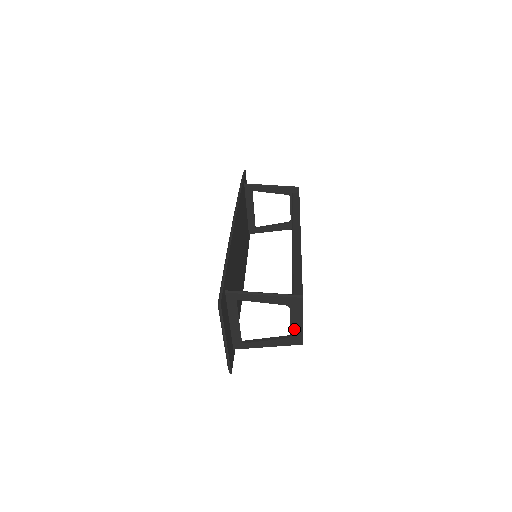
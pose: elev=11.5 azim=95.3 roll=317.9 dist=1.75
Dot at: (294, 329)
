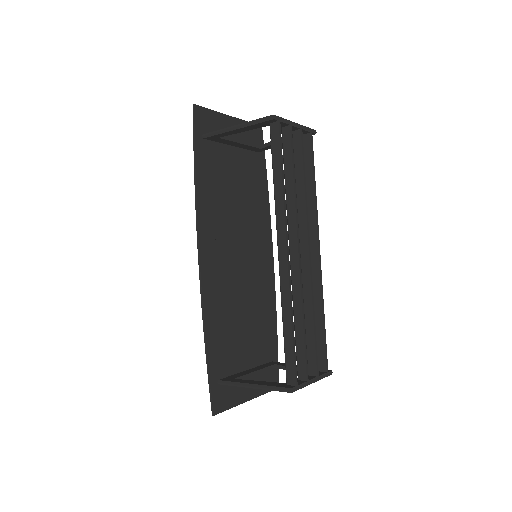
Dot at: occluded
